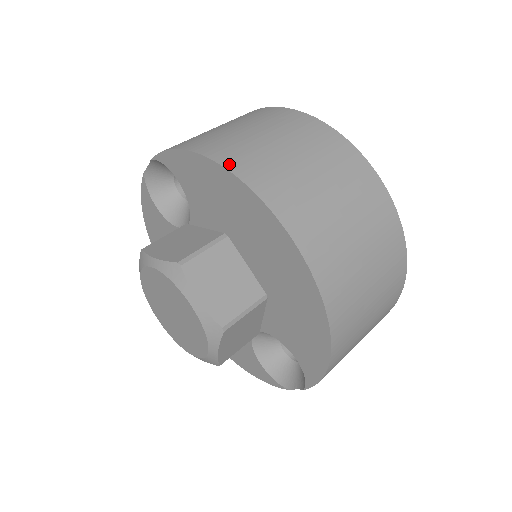
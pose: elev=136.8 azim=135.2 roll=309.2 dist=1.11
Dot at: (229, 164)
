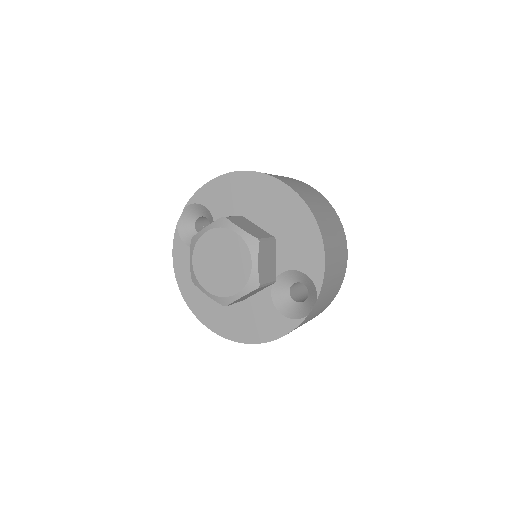
Dot at: (237, 171)
